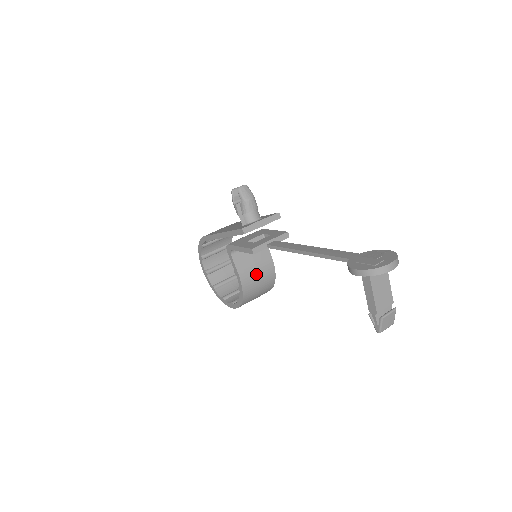
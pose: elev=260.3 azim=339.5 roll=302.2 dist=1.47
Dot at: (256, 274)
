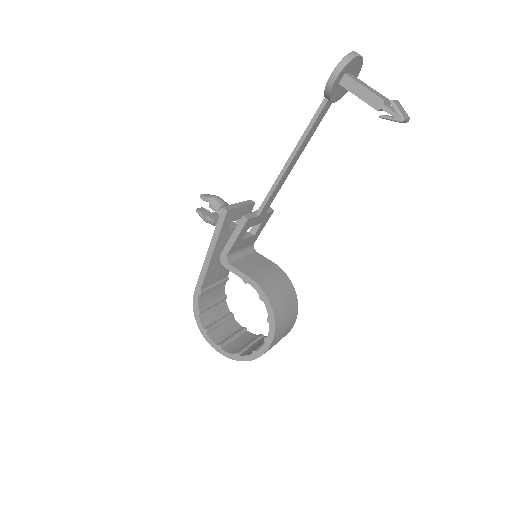
Dot at: (268, 277)
